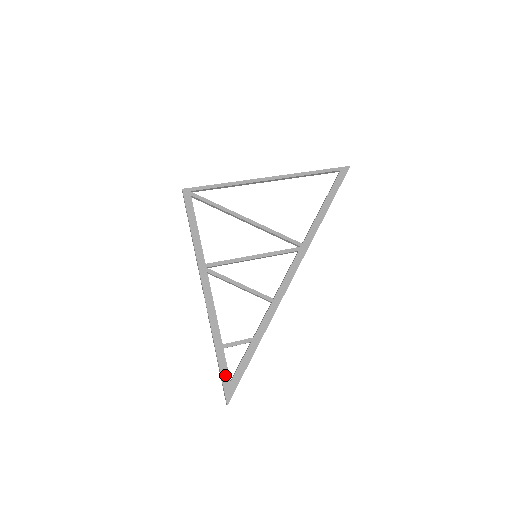
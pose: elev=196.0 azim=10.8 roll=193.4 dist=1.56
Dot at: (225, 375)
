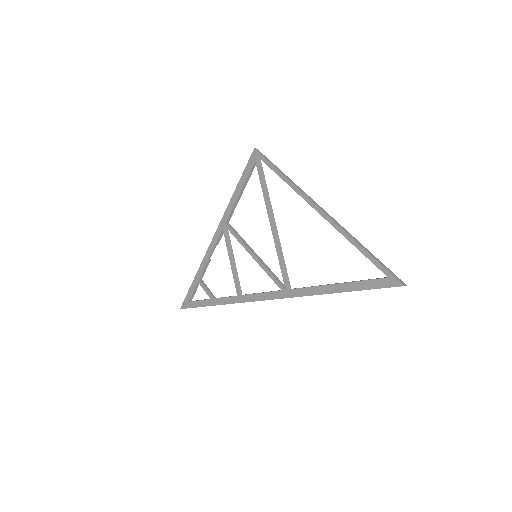
Dot at: (189, 295)
